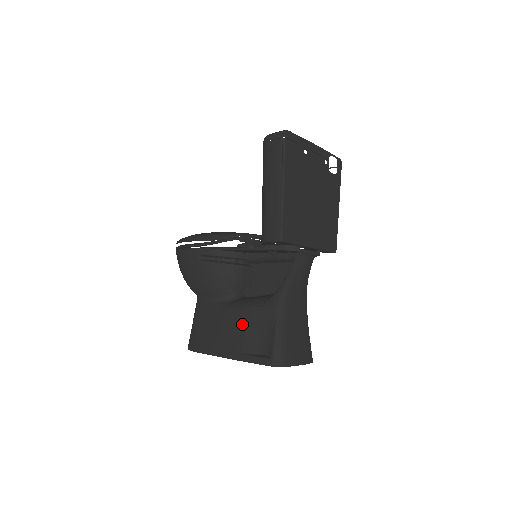
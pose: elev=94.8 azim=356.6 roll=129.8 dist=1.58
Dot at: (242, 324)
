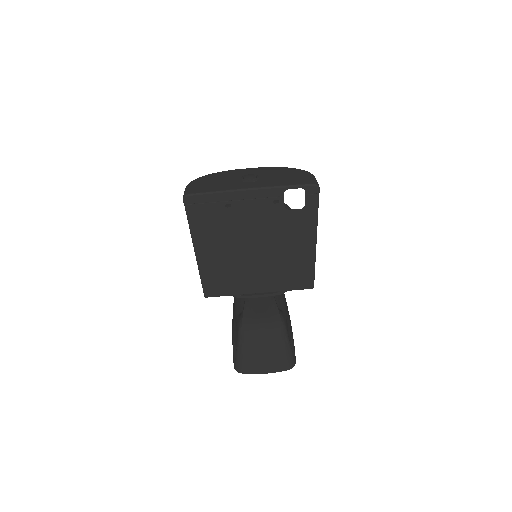
Dot at: occluded
